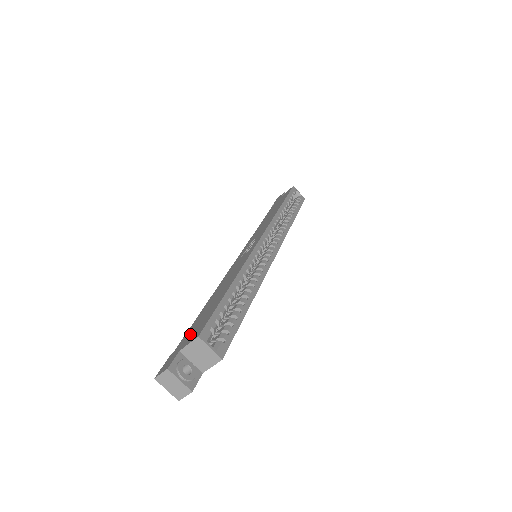
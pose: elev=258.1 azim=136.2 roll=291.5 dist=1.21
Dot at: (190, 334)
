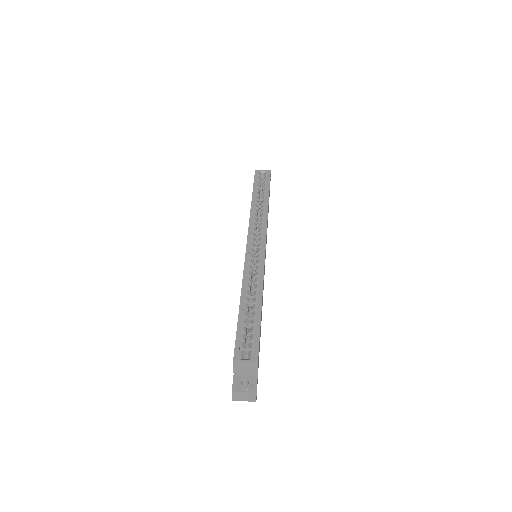
Dot at: occluded
